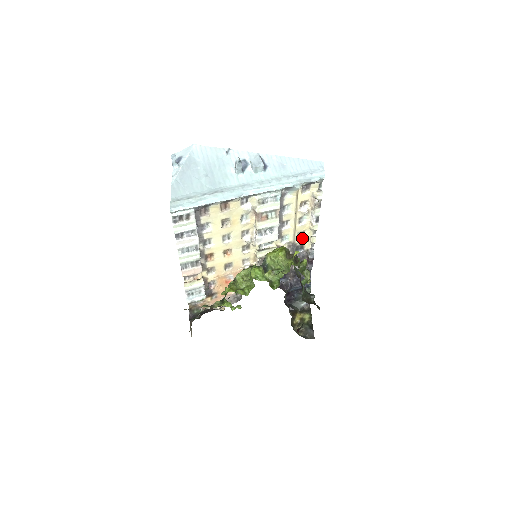
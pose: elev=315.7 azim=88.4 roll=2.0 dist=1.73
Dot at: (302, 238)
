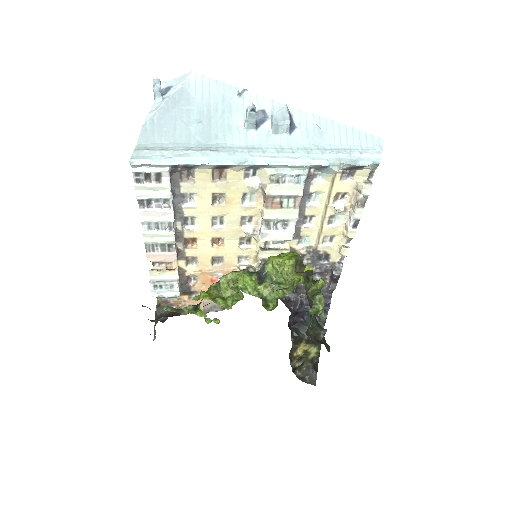
Dot at: (329, 245)
